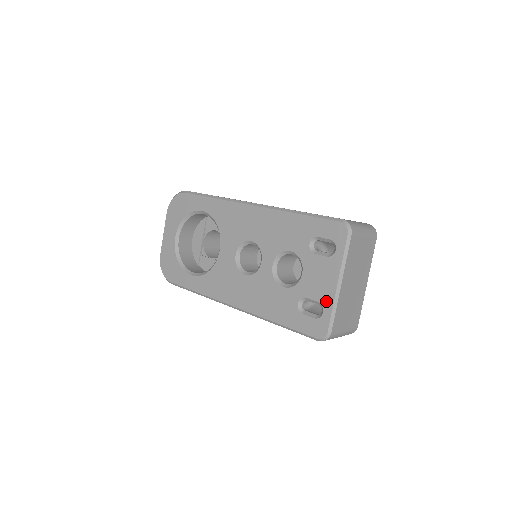
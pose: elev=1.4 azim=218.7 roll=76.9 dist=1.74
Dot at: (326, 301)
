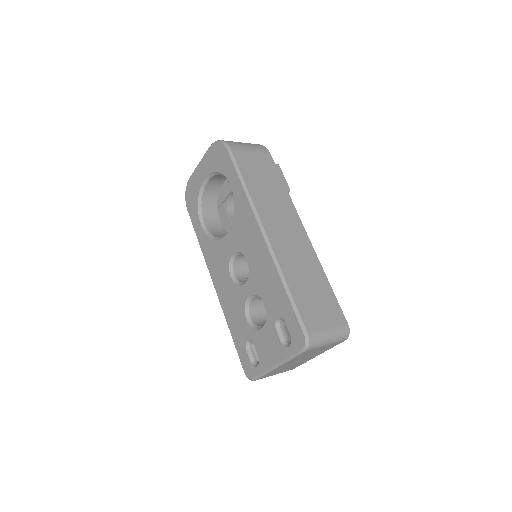
Dot at: (262, 364)
